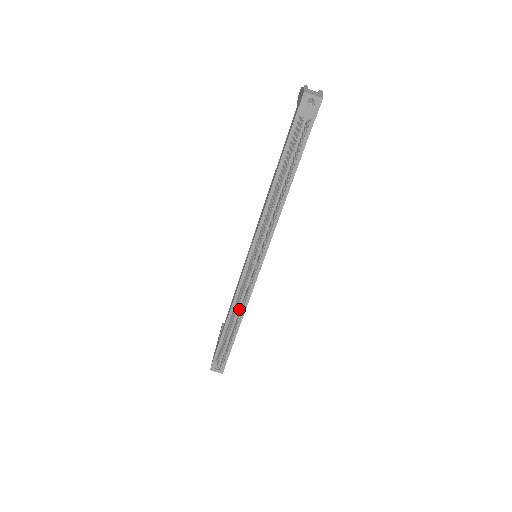
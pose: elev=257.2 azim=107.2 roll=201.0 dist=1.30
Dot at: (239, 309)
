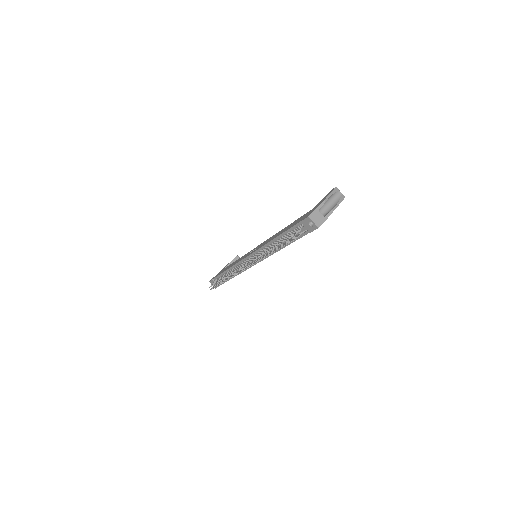
Dot at: occluded
